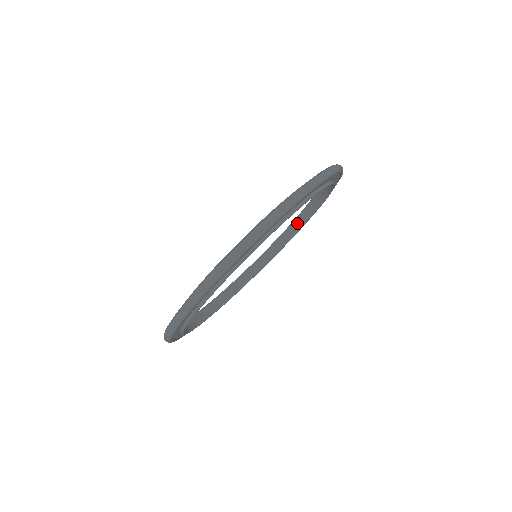
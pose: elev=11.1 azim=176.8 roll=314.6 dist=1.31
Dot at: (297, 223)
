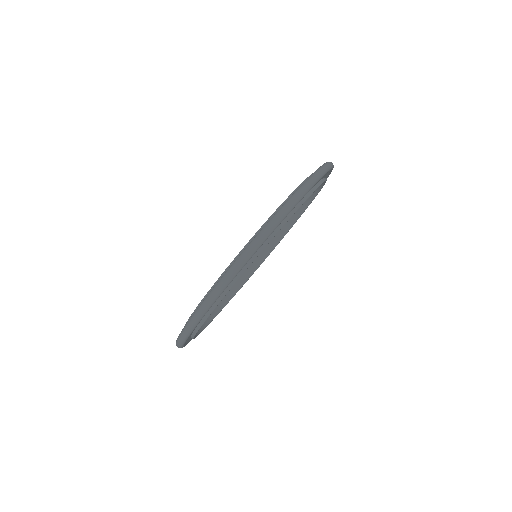
Dot at: occluded
